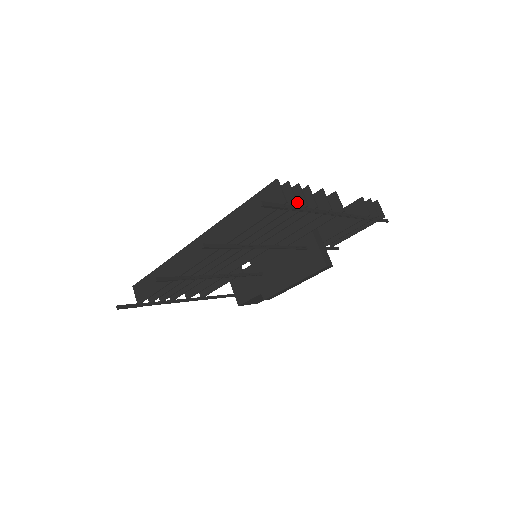
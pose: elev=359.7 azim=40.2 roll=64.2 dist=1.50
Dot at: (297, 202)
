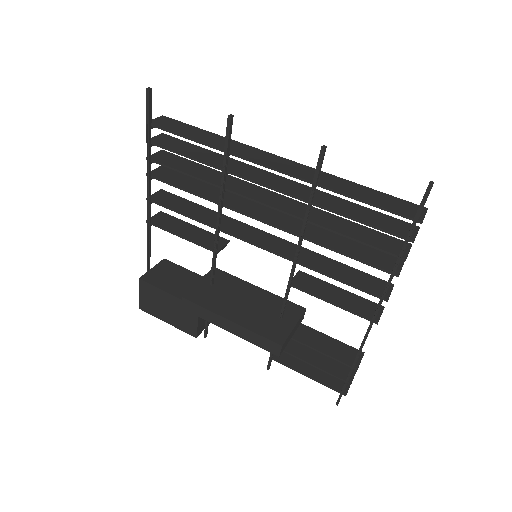
Dot at: occluded
